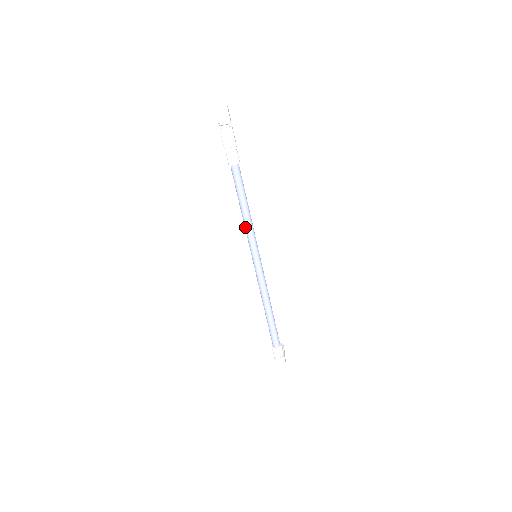
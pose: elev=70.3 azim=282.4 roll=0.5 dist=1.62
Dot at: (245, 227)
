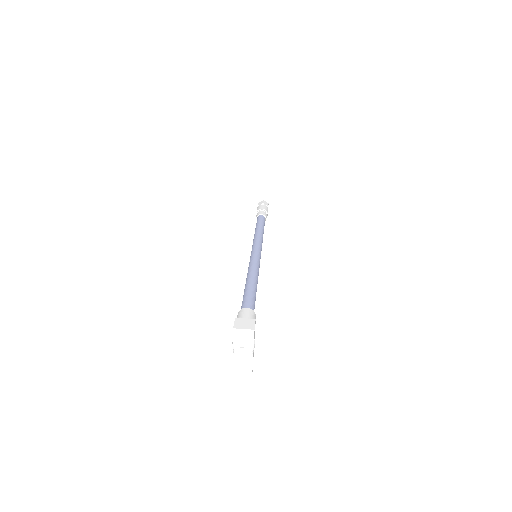
Dot at: (254, 237)
